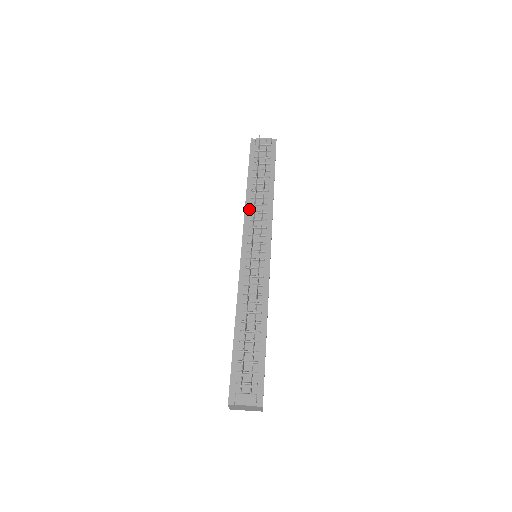
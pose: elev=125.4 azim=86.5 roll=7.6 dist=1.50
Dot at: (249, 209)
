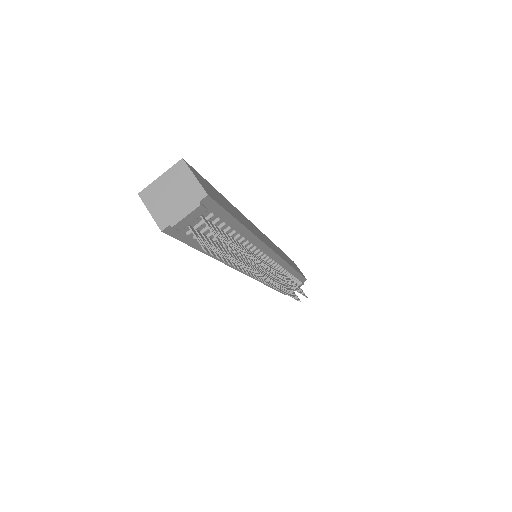
Dot at: occluded
